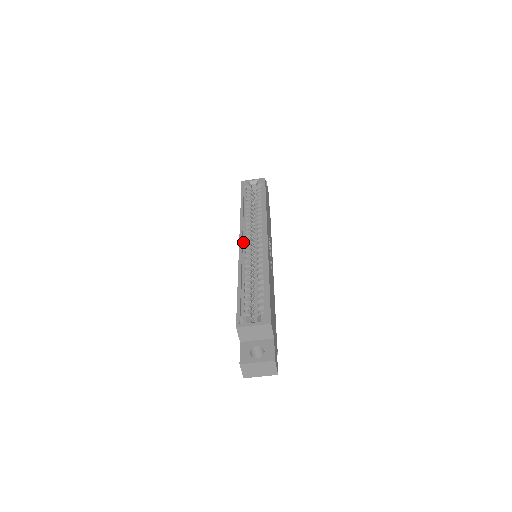
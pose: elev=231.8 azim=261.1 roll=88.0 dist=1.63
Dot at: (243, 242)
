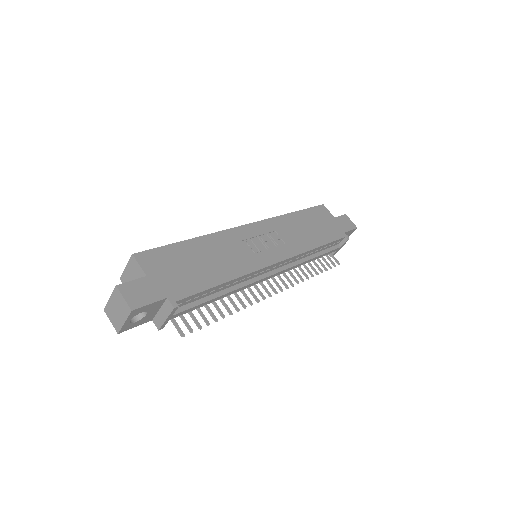
Dot at: occluded
